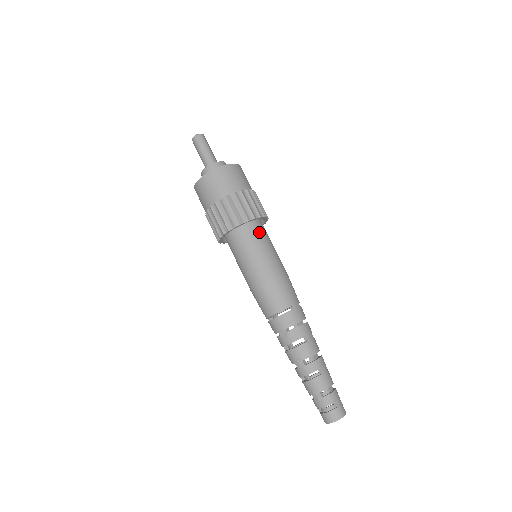
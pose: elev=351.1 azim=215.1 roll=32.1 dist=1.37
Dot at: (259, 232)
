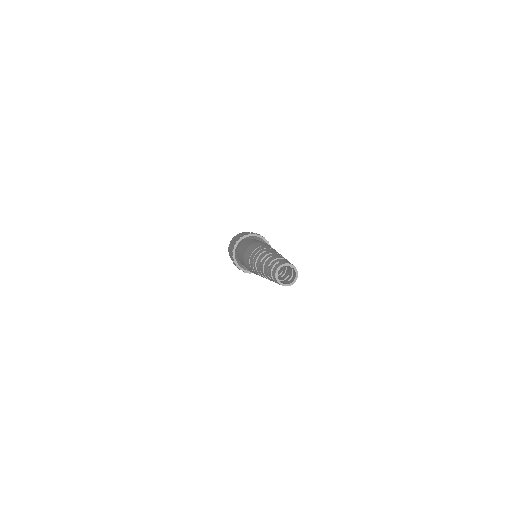
Dot at: (250, 240)
